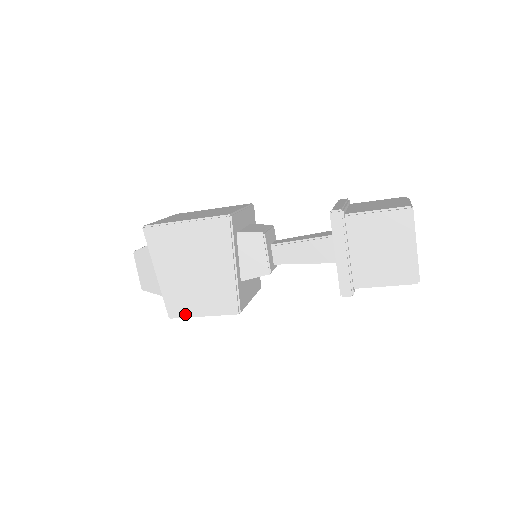
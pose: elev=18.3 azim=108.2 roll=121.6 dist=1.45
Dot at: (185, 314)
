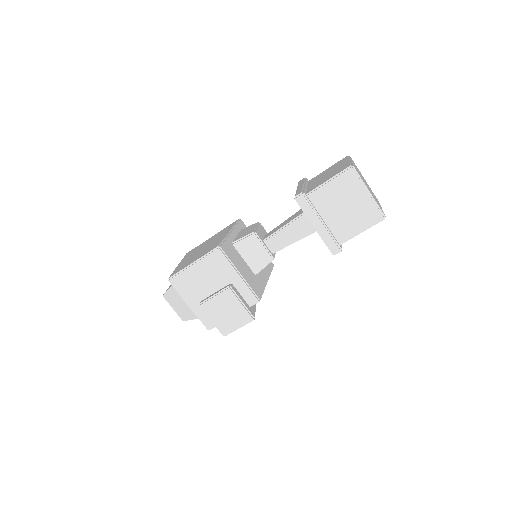
Dot at: (181, 270)
